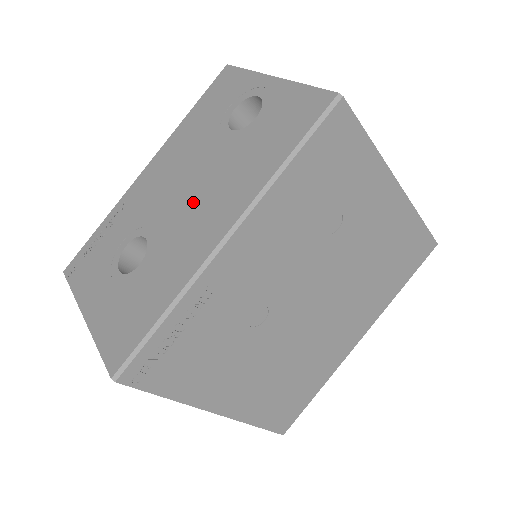
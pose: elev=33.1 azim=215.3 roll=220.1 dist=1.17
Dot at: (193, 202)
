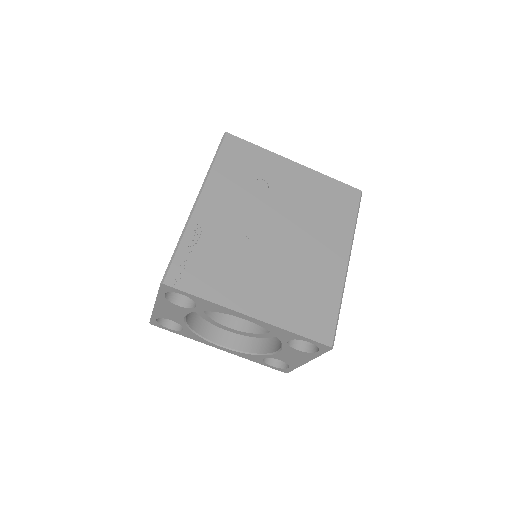
Dot at: occluded
